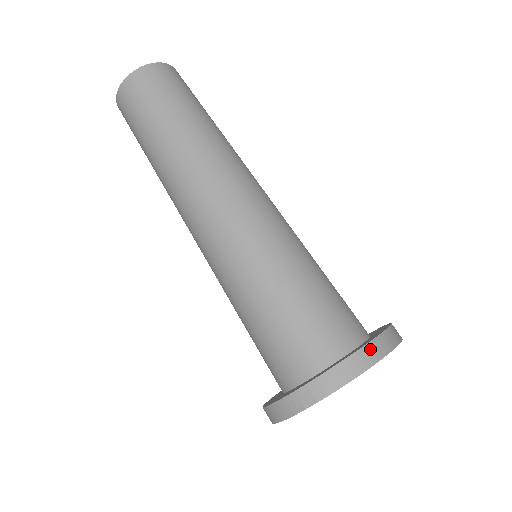
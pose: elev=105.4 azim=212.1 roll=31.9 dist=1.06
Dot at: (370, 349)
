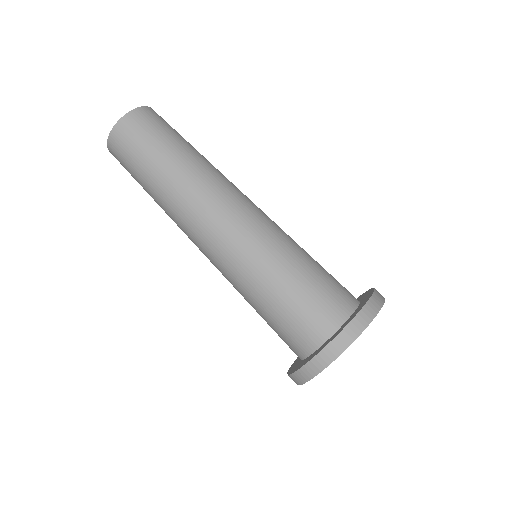
Dot at: (346, 333)
